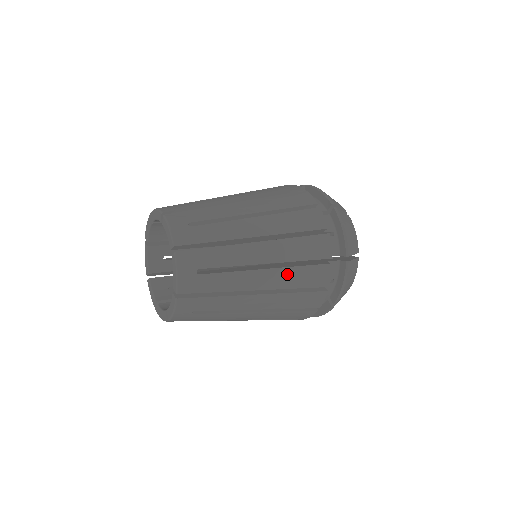
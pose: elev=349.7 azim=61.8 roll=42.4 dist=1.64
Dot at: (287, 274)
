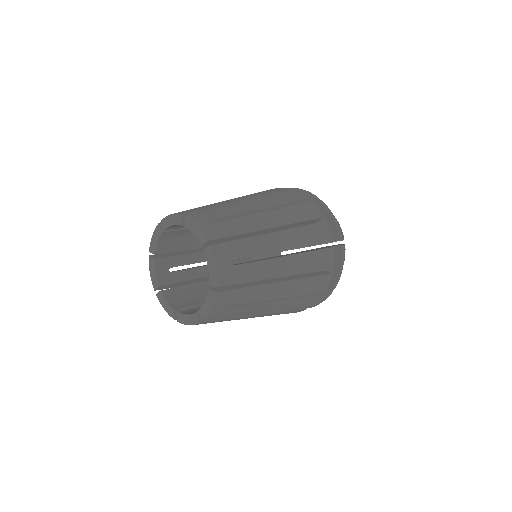
Dot at: (302, 259)
